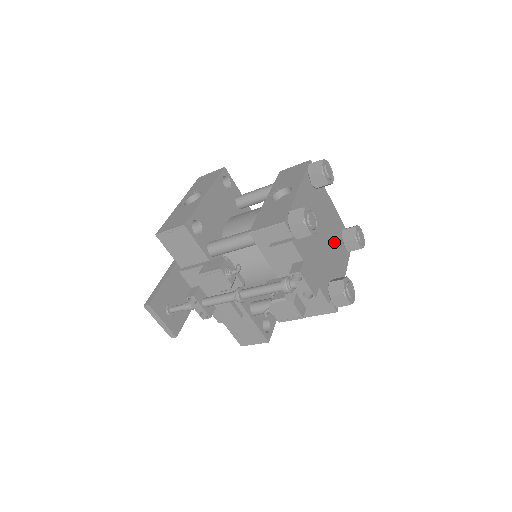
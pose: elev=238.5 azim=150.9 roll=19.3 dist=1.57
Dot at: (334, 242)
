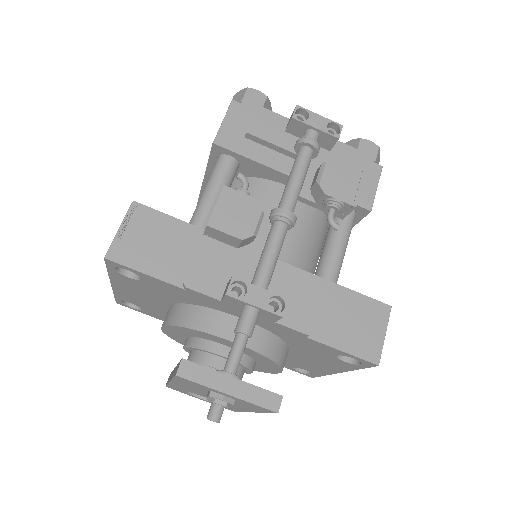
Dot at: occluded
